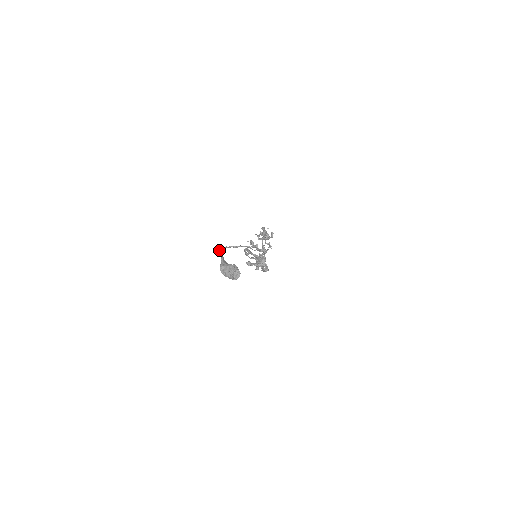
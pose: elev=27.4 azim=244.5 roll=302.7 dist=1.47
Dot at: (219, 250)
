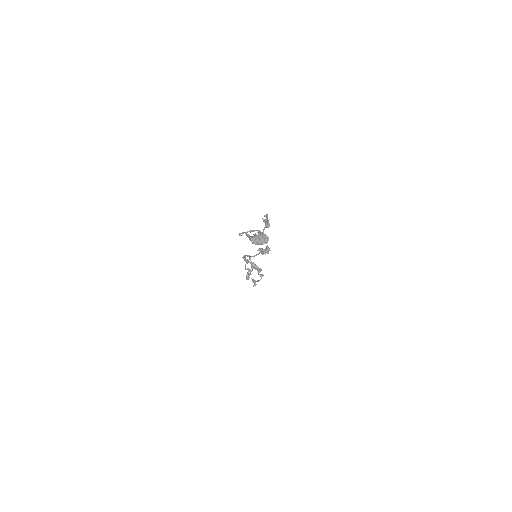
Dot at: (242, 232)
